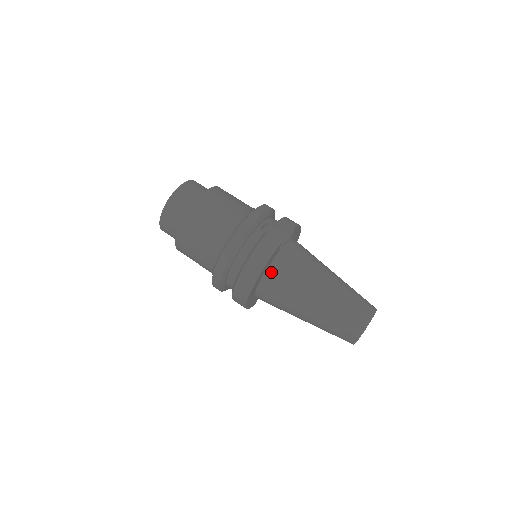
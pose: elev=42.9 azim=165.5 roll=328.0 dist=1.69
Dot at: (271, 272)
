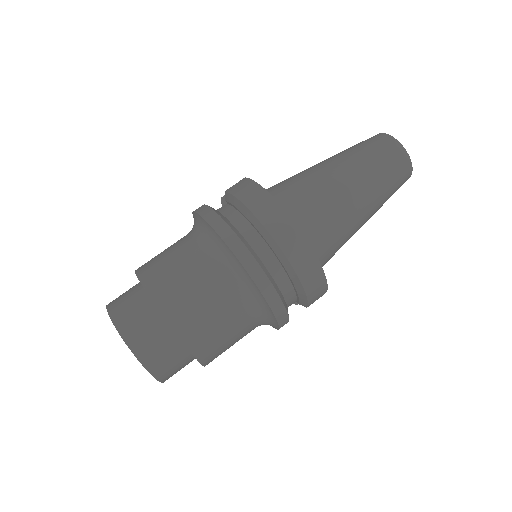
Dot at: occluded
